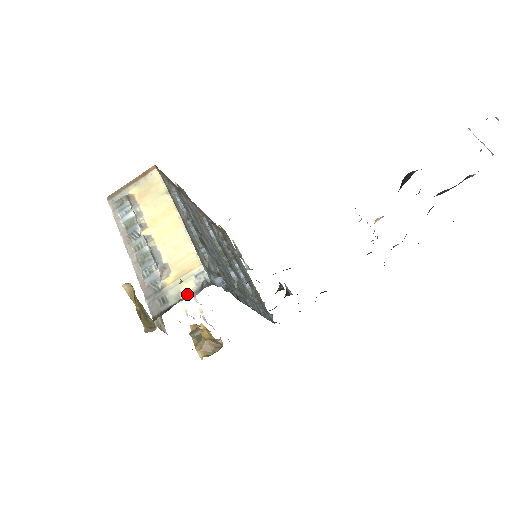
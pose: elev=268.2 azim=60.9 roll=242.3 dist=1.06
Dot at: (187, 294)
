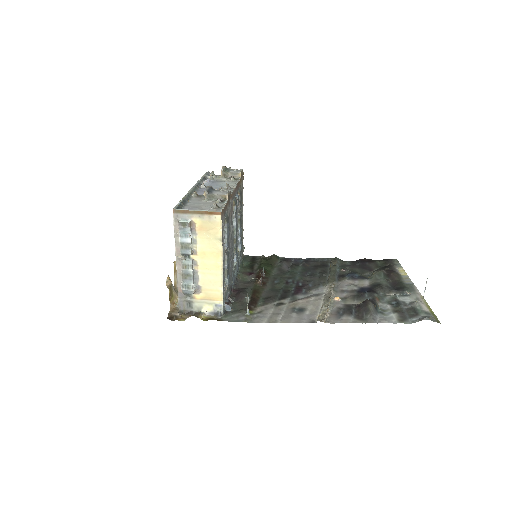
Dot at: occluded
